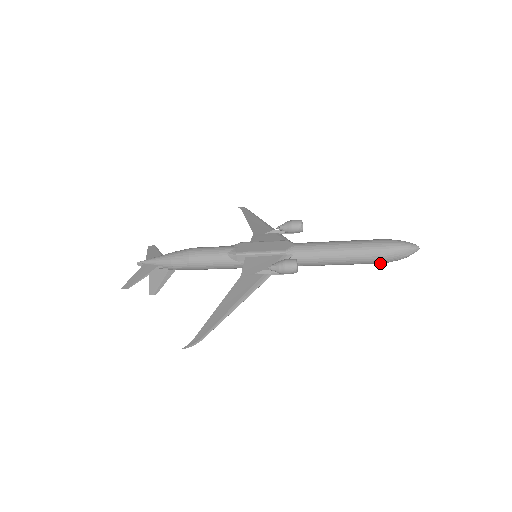
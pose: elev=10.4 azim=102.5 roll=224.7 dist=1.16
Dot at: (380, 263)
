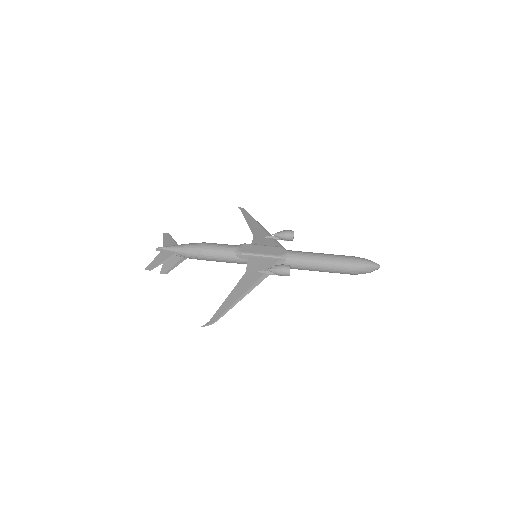
Dot at: (350, 274)
